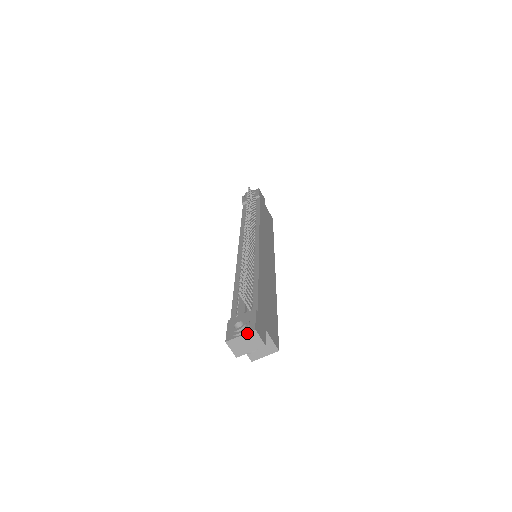
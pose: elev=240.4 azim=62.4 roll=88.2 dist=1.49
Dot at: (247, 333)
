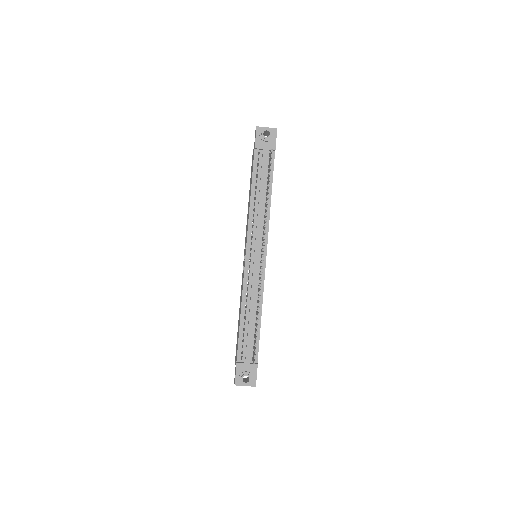
Dot at: occluded
